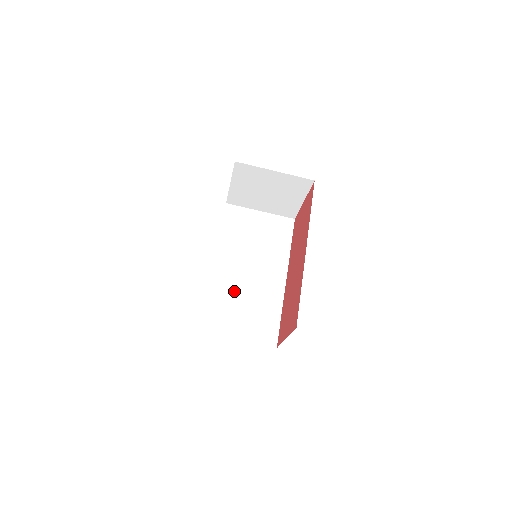
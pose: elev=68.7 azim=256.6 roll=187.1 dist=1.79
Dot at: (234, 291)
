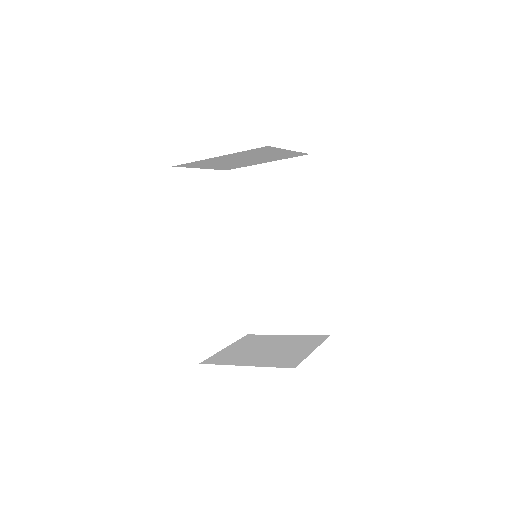
Dot at: (268, 280)
